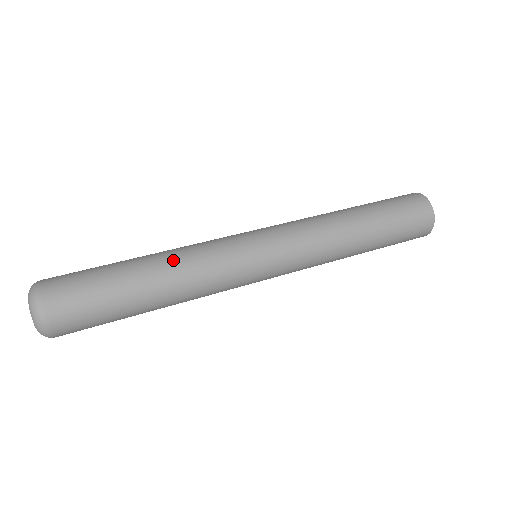
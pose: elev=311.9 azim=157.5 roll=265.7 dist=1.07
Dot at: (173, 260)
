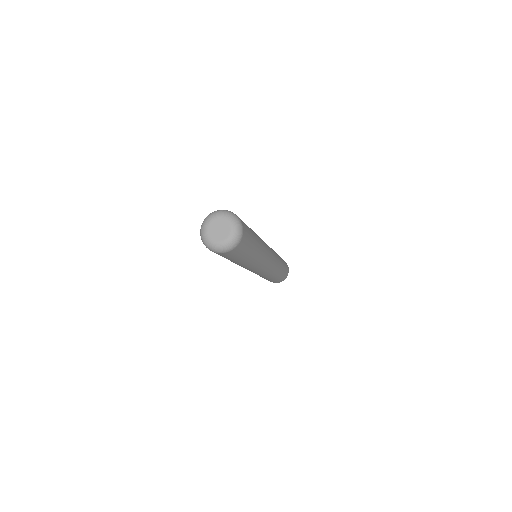
Dot at: occluded
